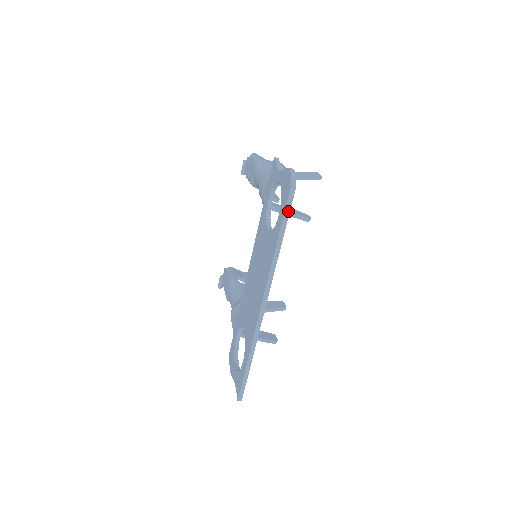
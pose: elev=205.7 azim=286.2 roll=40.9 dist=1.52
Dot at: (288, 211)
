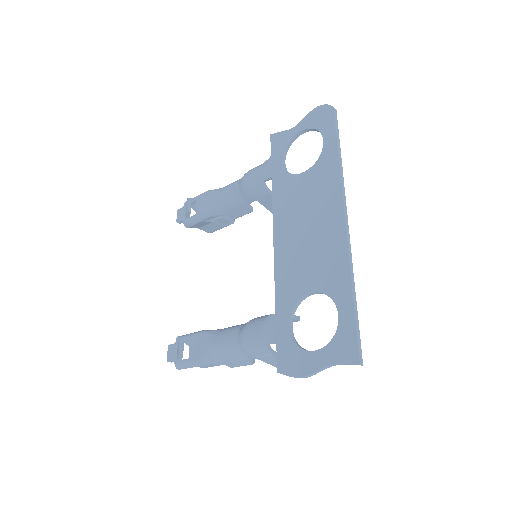
Dot at: (337, 128)
